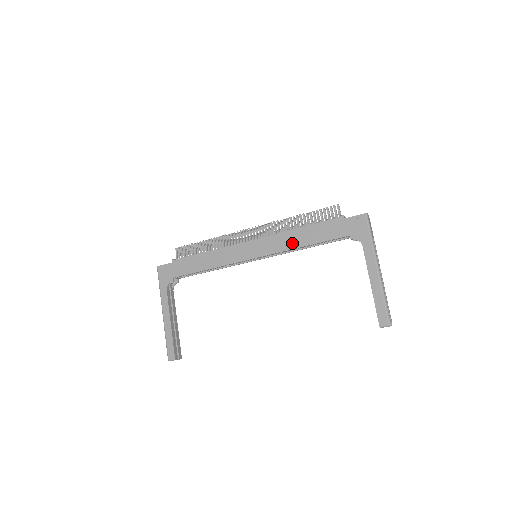
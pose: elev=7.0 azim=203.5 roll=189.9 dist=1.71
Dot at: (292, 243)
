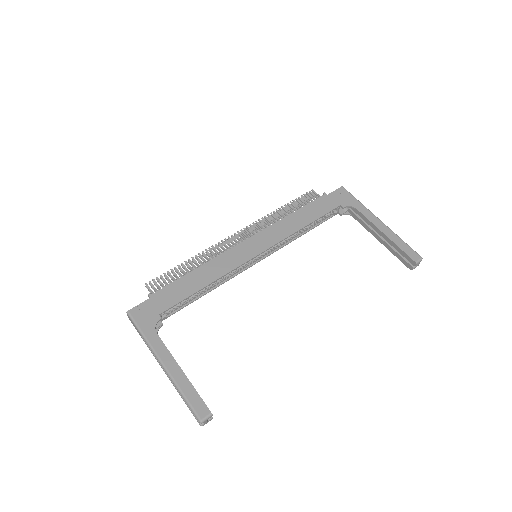
Dot at: (292, 228)
